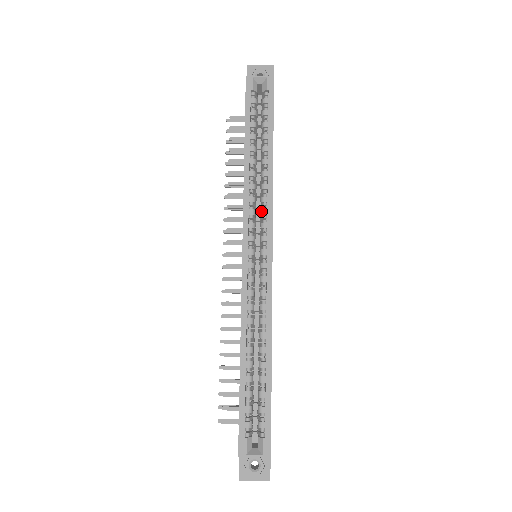
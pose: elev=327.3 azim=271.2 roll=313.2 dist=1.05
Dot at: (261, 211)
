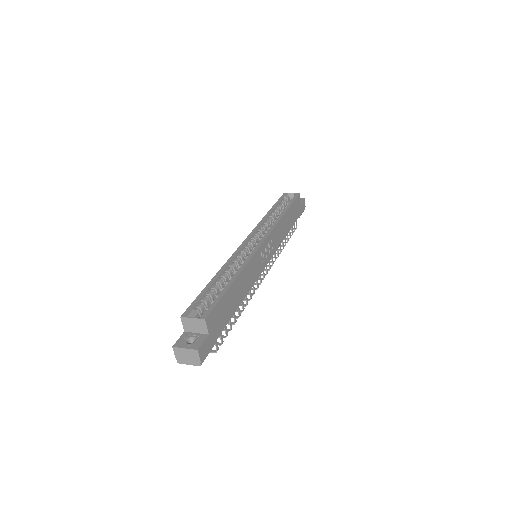
Dot at: (267, 230)
